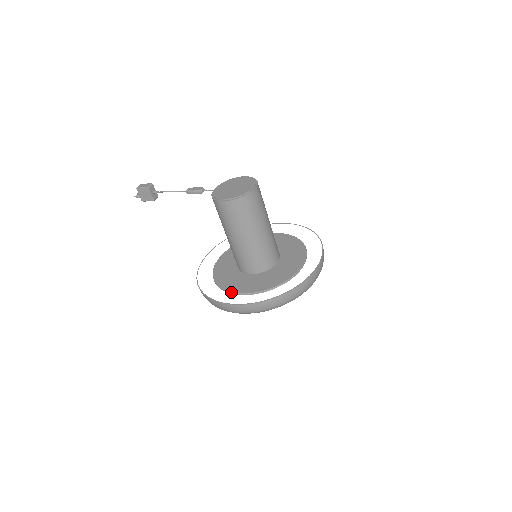
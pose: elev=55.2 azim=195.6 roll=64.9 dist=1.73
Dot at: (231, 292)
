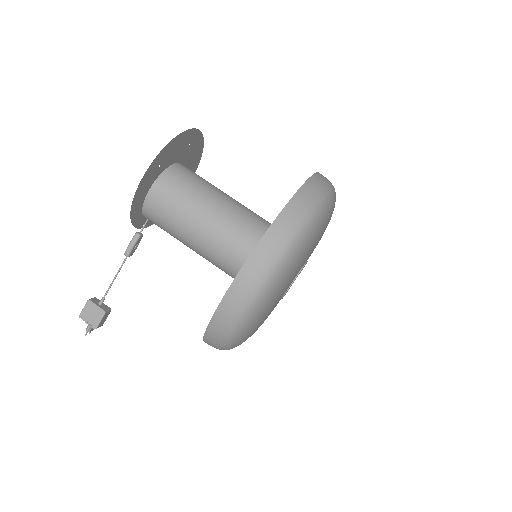
Dot at: occluded
